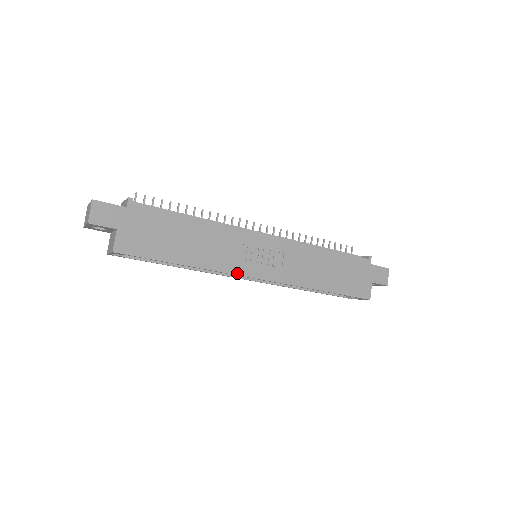
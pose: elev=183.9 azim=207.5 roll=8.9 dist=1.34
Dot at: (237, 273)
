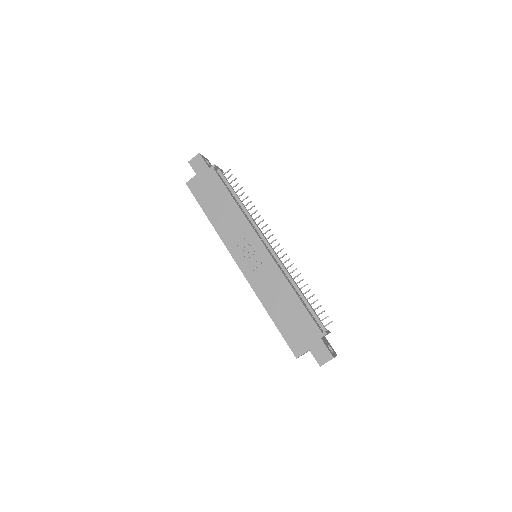
Dot at: (229, 249)
